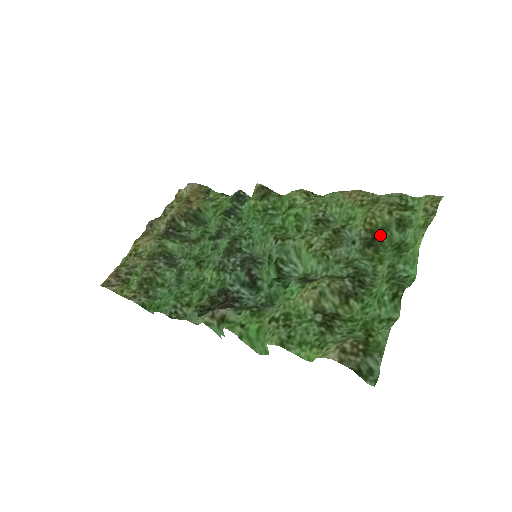
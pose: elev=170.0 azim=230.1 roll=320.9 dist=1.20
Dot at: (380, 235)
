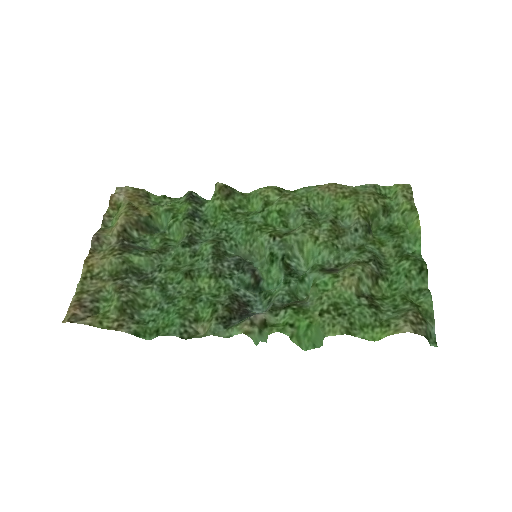
Dot at: (370, 221)
